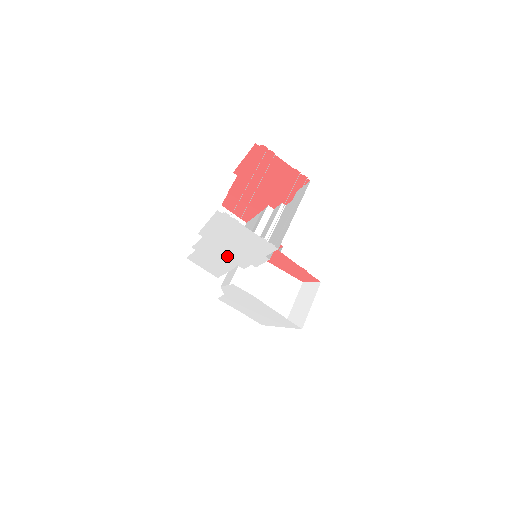
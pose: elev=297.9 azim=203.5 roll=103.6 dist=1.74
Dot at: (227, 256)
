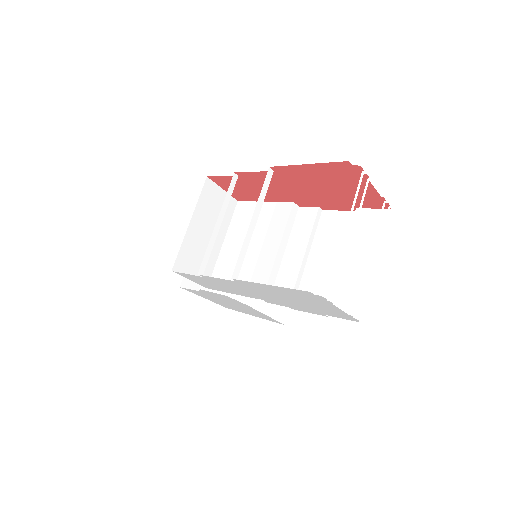
Dot at: (256, 294)
